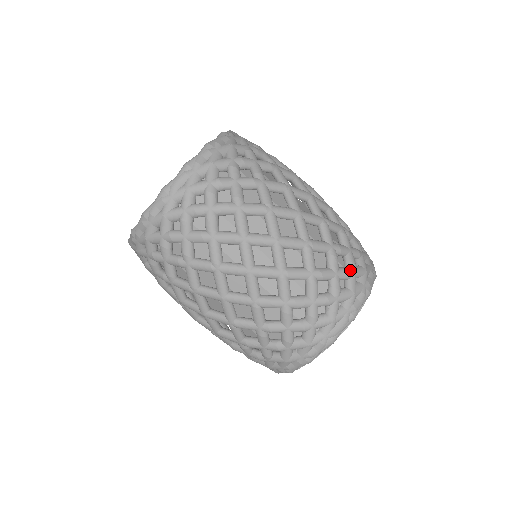
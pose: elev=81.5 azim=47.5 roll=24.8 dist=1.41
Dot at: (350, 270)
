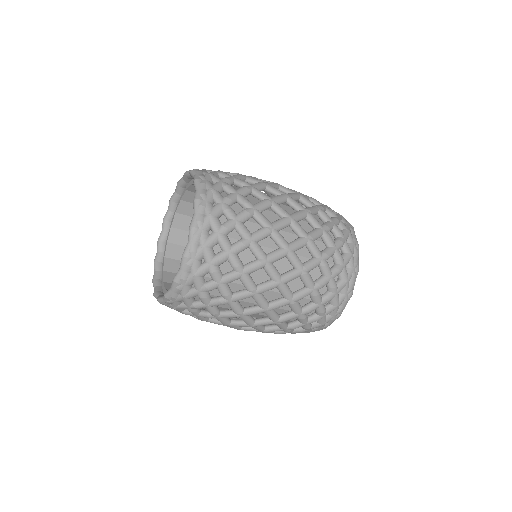
Dot at: (332, 295)
